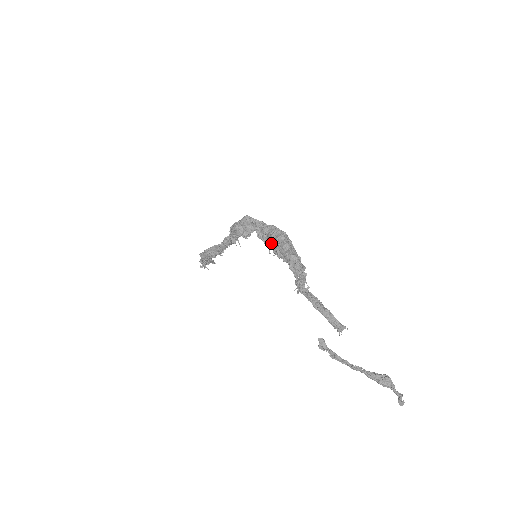
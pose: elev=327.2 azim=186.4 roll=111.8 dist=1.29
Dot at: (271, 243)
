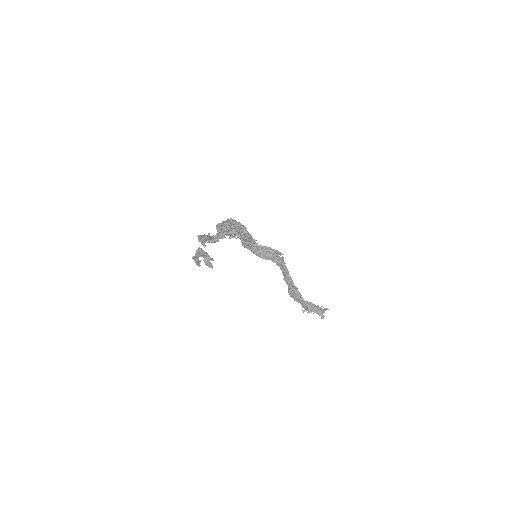
Dot at: occluded
